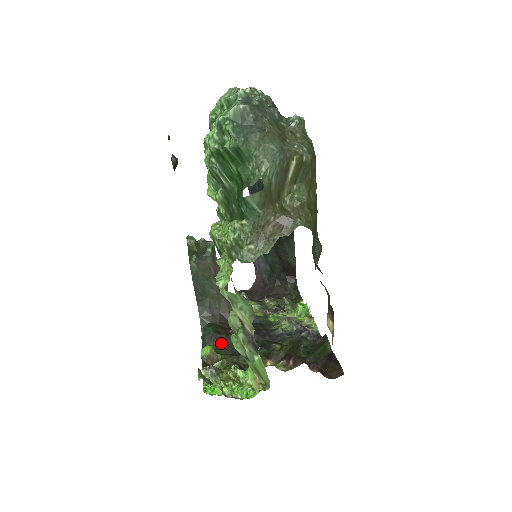
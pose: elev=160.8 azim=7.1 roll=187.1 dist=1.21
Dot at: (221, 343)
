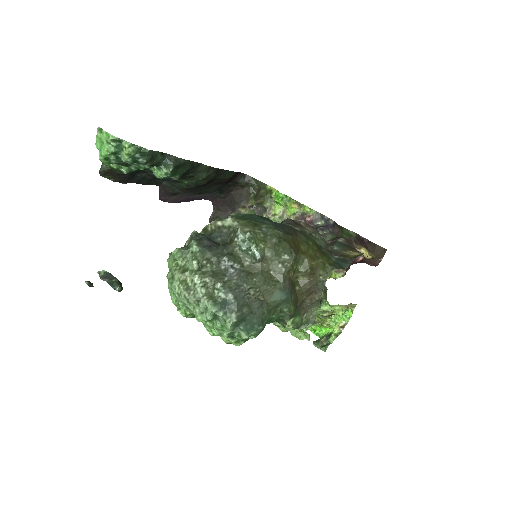
Dot at: occluded
